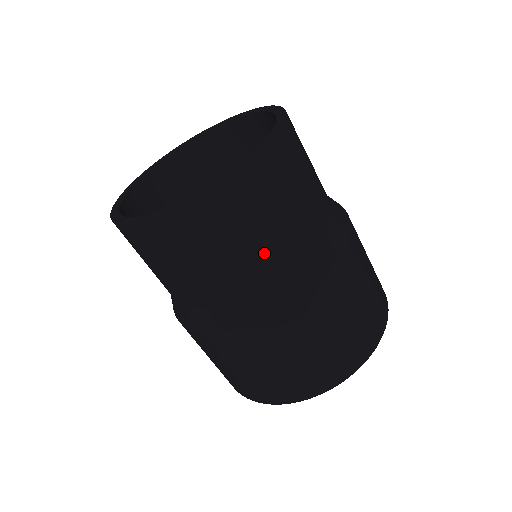
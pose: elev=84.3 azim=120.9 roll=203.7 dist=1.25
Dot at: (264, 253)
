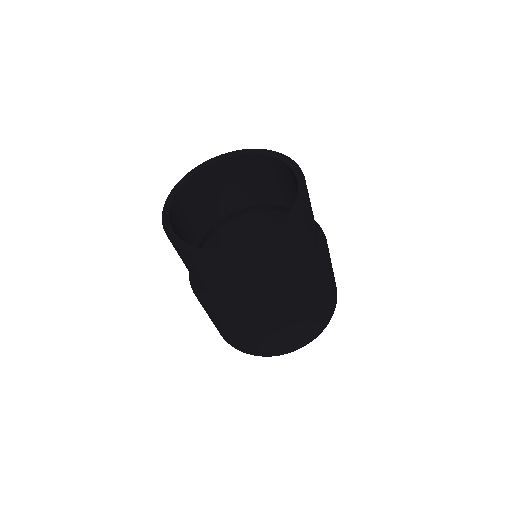
Dot at: occluded
